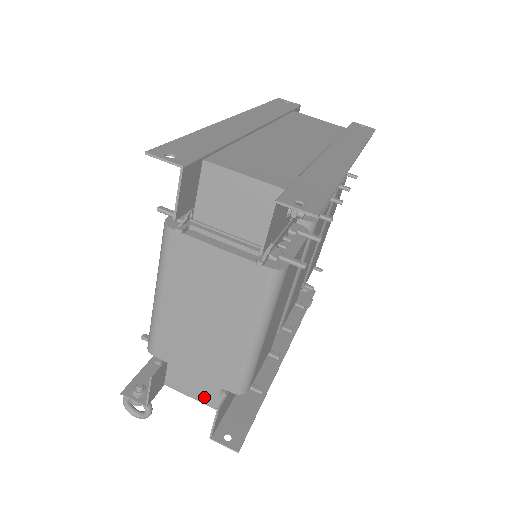
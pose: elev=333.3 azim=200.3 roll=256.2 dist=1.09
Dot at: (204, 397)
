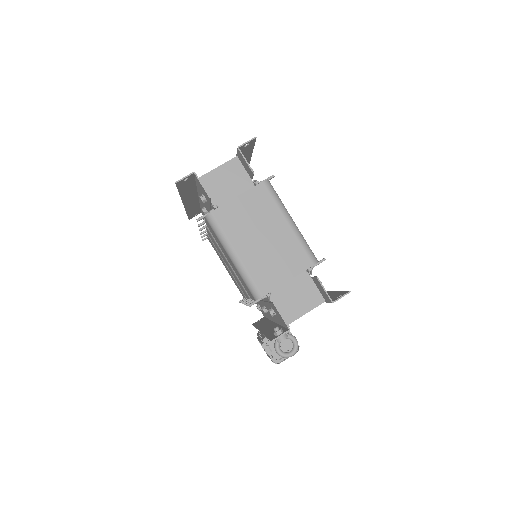
Dot at: (309, 304)
